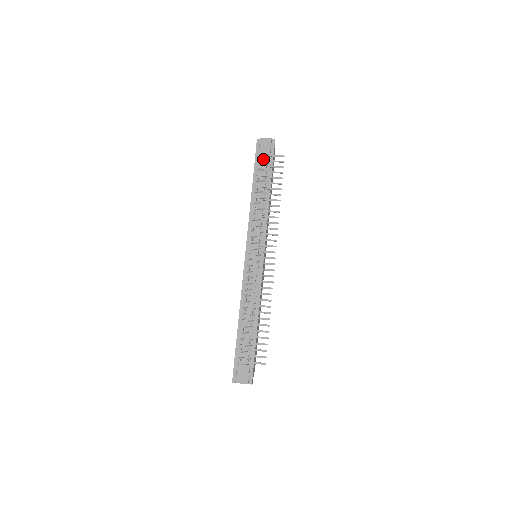
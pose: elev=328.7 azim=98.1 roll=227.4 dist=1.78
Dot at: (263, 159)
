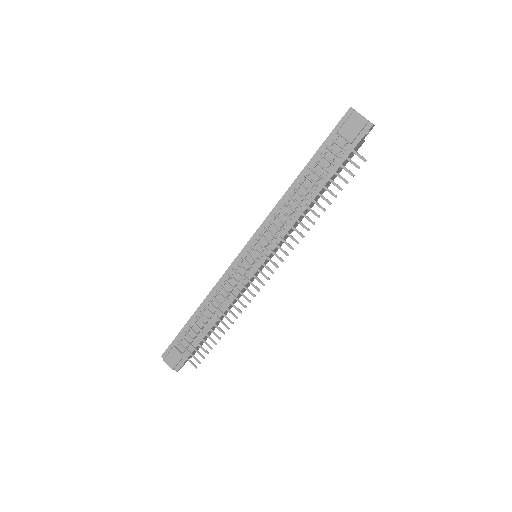
Dot at: (338, 144)
